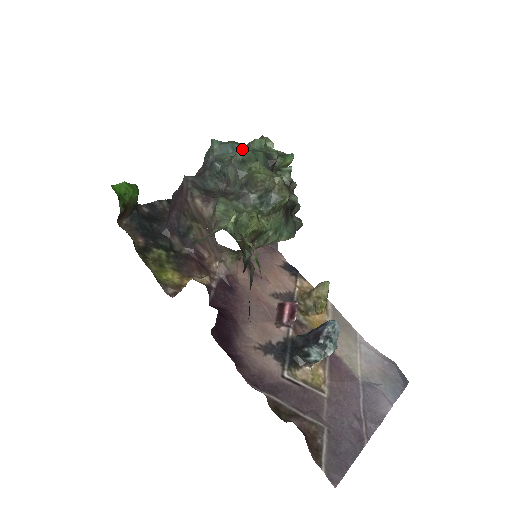
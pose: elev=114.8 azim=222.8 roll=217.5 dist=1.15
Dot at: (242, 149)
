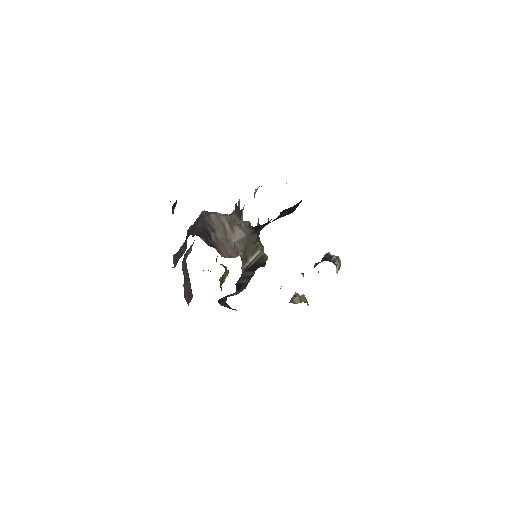
Dot at: occluded
